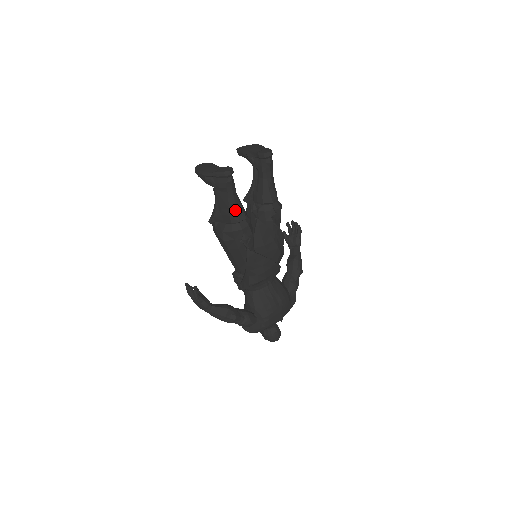
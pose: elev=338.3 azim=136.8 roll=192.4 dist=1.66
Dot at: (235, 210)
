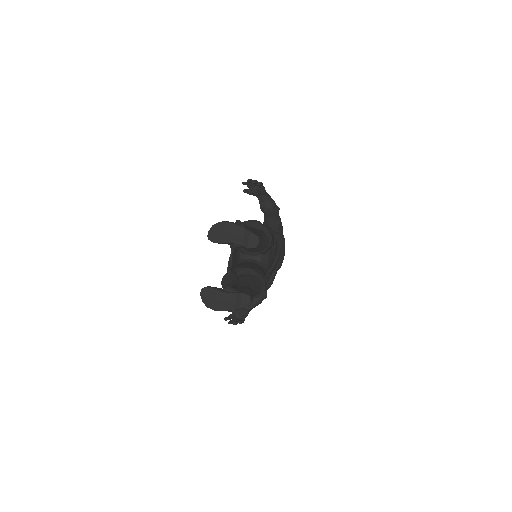
Dot at: (256, 294)
